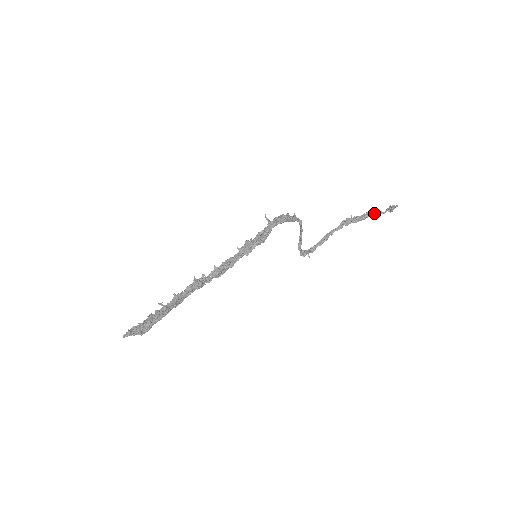
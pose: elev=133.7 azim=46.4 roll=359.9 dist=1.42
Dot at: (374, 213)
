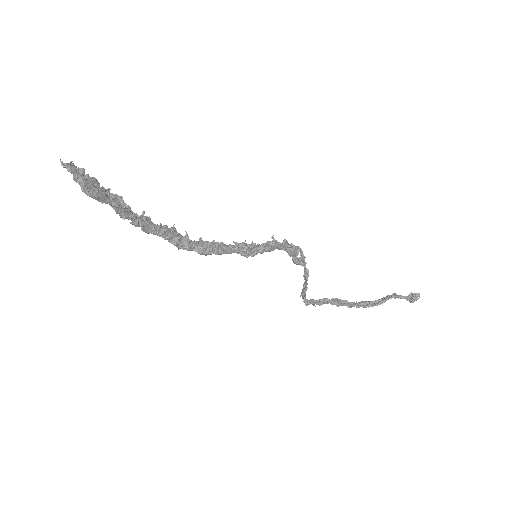
Dot at: (393, 296)
